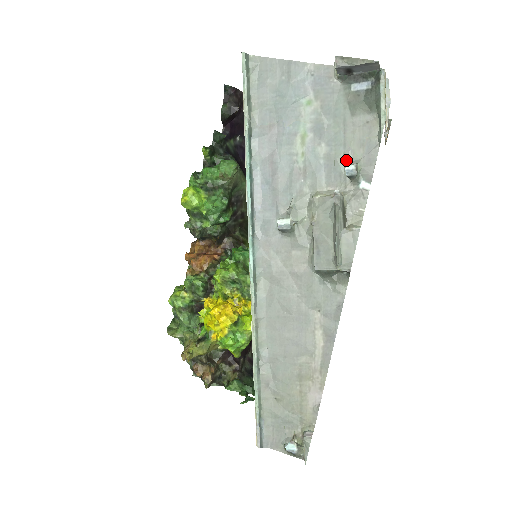
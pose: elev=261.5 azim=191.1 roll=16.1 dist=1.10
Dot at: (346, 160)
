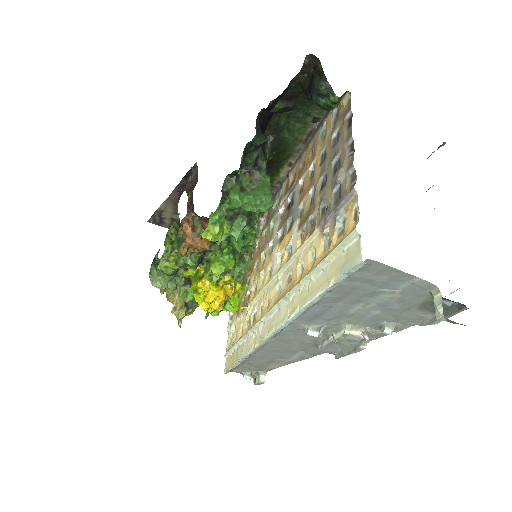
Dot at: (388, 321)
